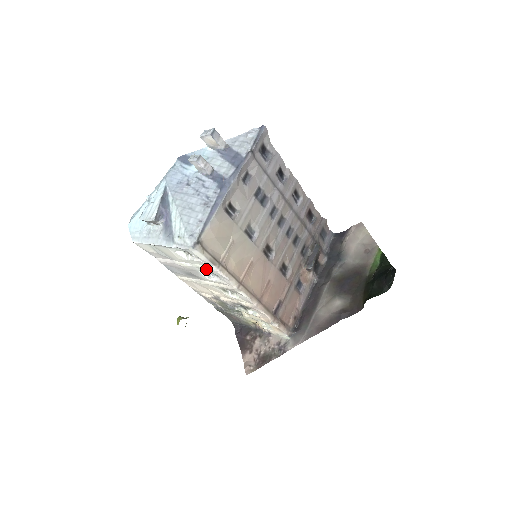
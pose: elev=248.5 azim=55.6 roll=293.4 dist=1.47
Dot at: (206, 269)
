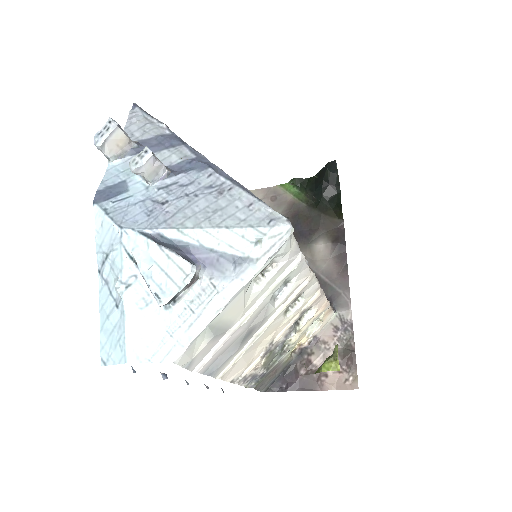
Dot at: (286, 276)
